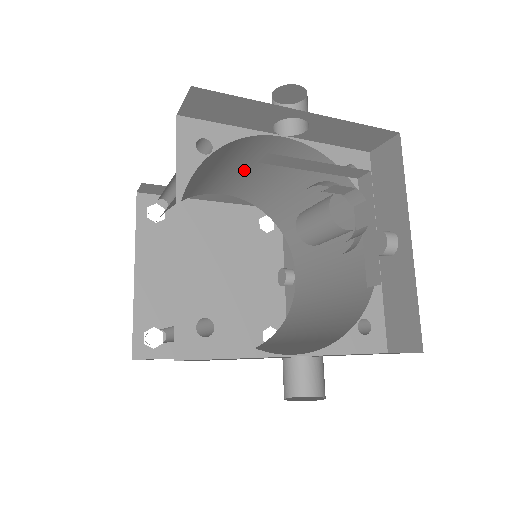
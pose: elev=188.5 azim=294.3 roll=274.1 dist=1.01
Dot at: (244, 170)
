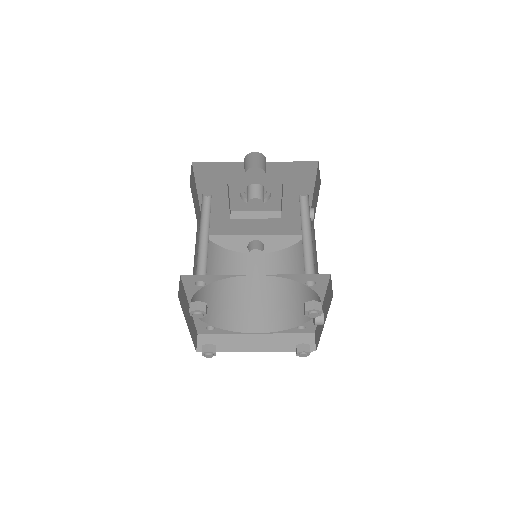
Dot at: (254, 293)
